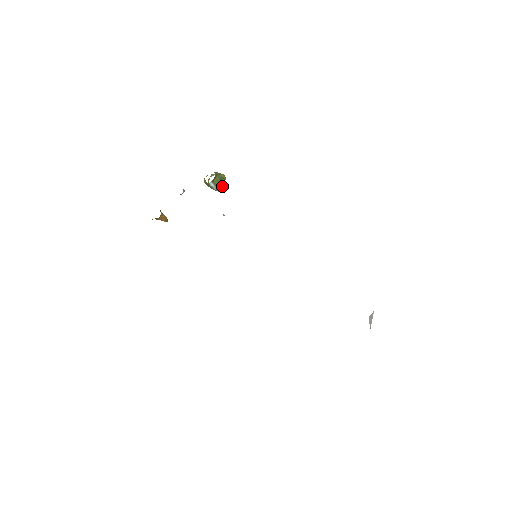
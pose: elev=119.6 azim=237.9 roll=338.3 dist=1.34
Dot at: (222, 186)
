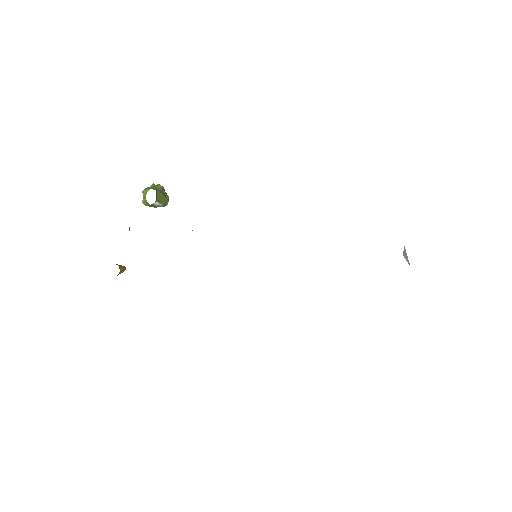
Dot at: (166, 198)
